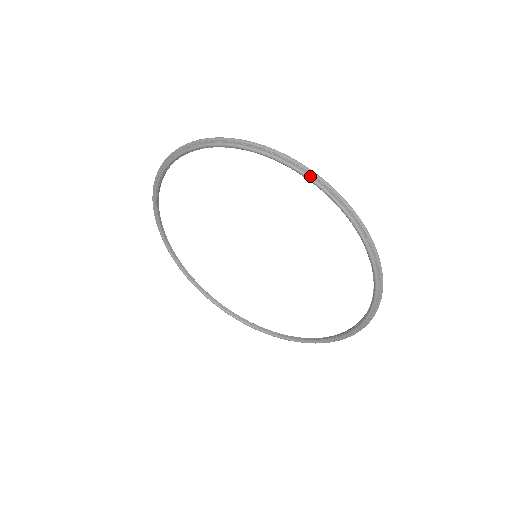
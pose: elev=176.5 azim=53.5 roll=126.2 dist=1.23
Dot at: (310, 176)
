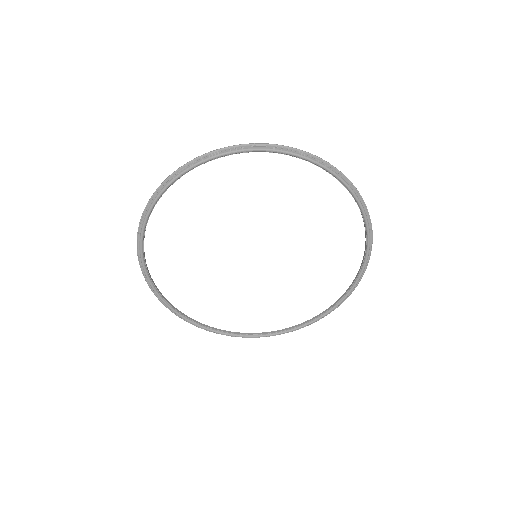
Dot at: (360, 201)
